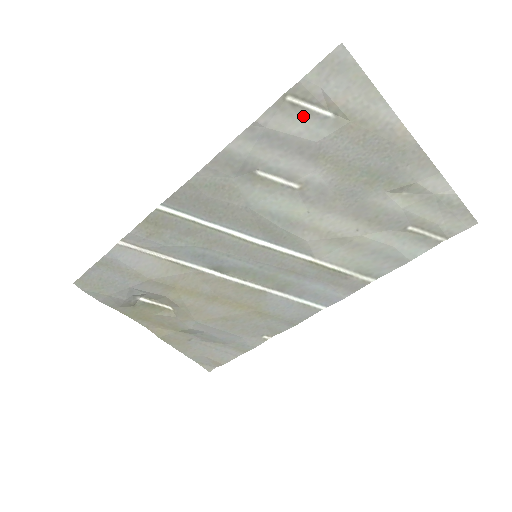
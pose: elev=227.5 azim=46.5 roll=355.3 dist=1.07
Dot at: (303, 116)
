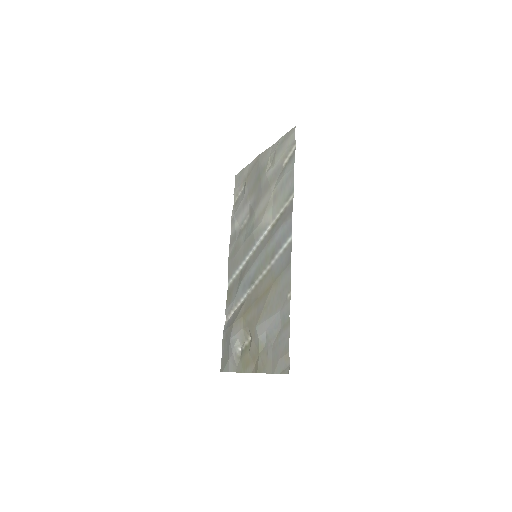
Dot at: (240, 199)
